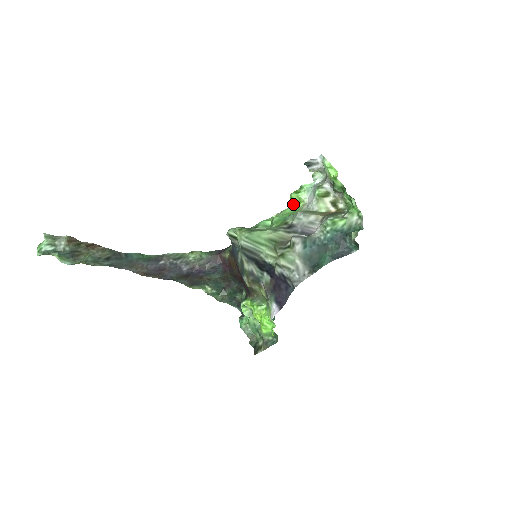
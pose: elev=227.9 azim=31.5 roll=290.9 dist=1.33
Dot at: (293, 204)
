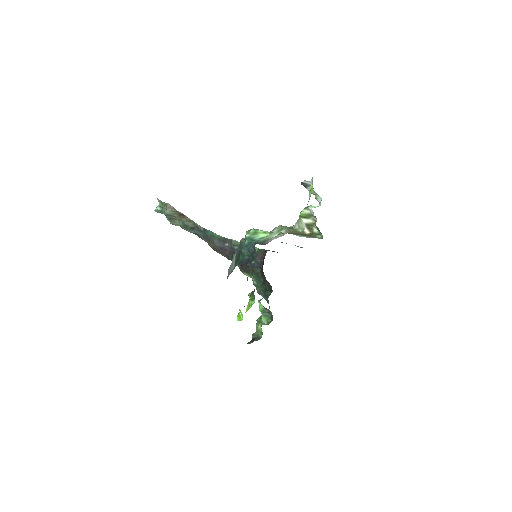
Dot at: occluded
